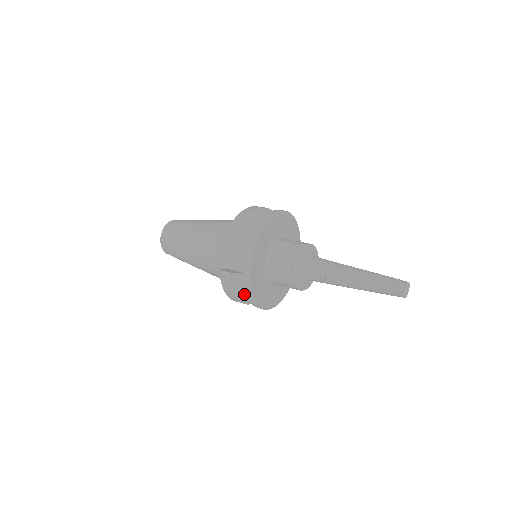
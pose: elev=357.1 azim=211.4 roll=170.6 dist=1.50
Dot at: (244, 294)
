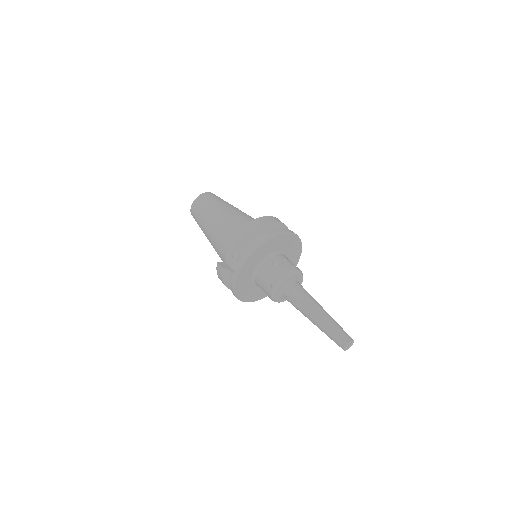
Dot at: occluded
